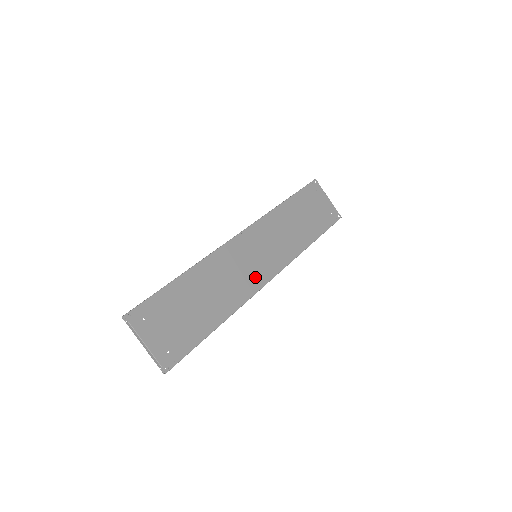
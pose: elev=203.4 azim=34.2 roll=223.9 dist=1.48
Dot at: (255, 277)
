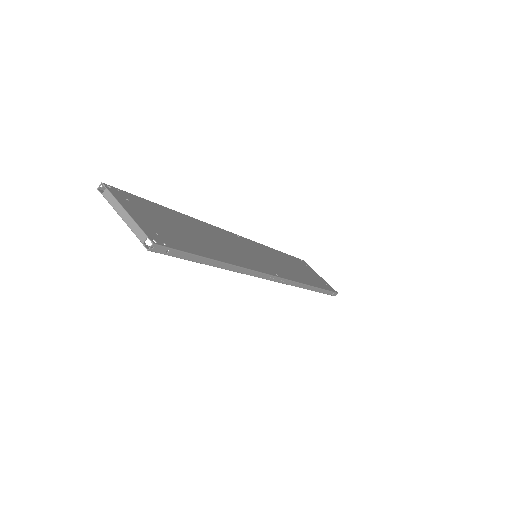
Dot at: (258, 264)
